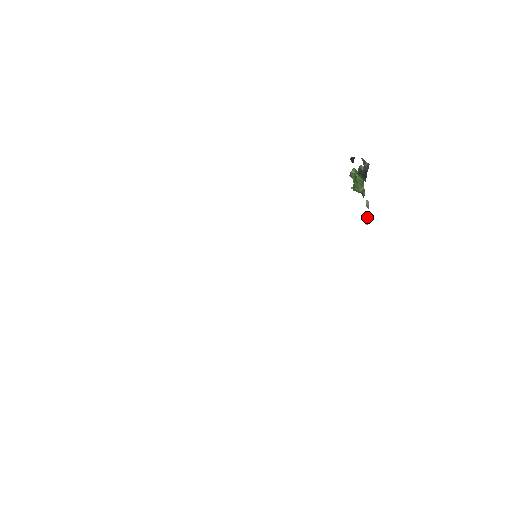
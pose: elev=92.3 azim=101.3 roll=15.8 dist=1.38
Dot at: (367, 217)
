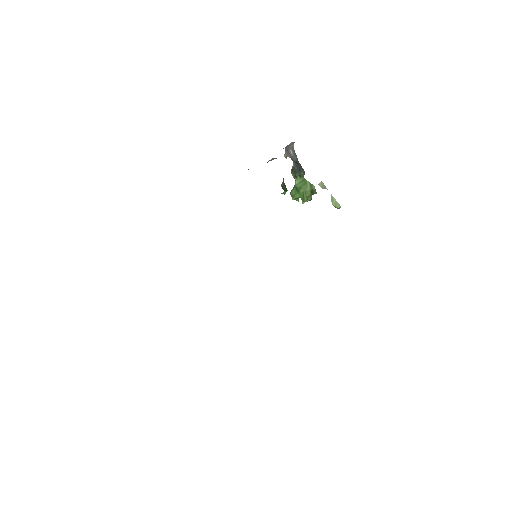
Dot at: (333, 199)
